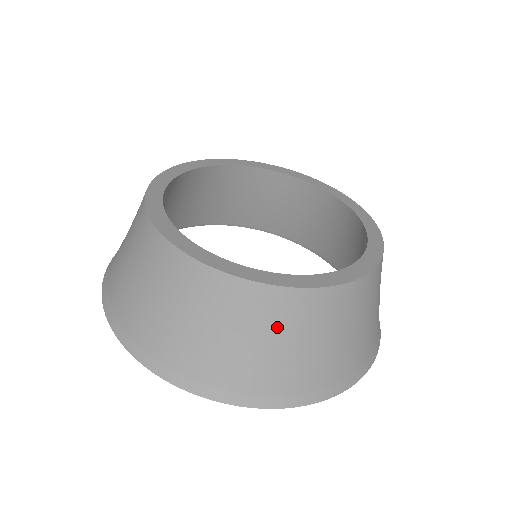
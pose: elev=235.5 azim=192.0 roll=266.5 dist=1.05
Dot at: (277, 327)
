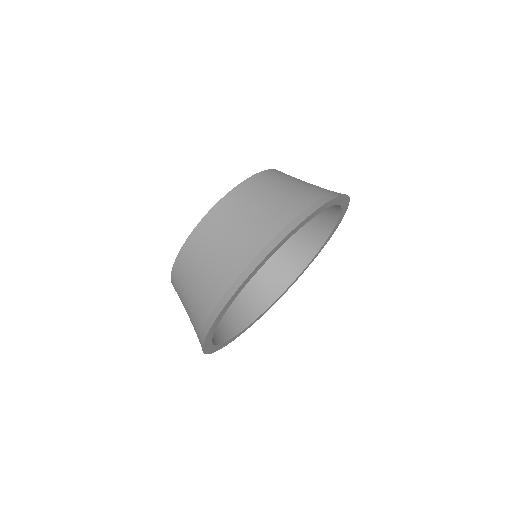
Dot at: (223, 230)
